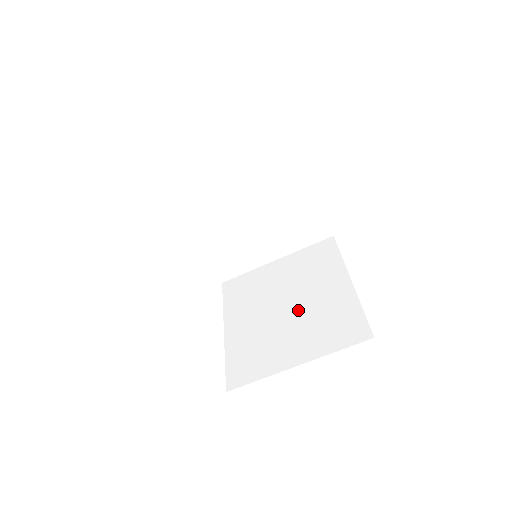
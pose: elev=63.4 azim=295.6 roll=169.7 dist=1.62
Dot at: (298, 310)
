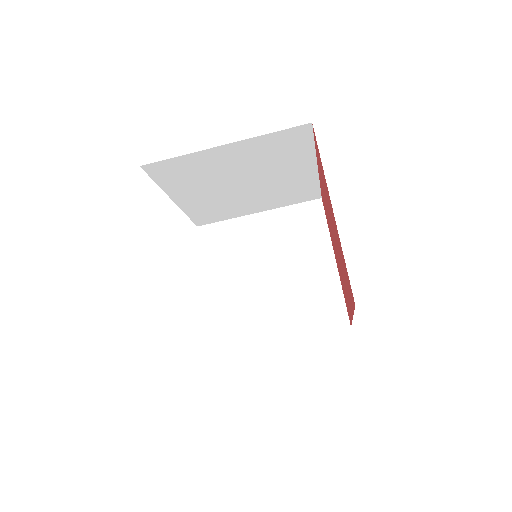
Dot at: occluded
